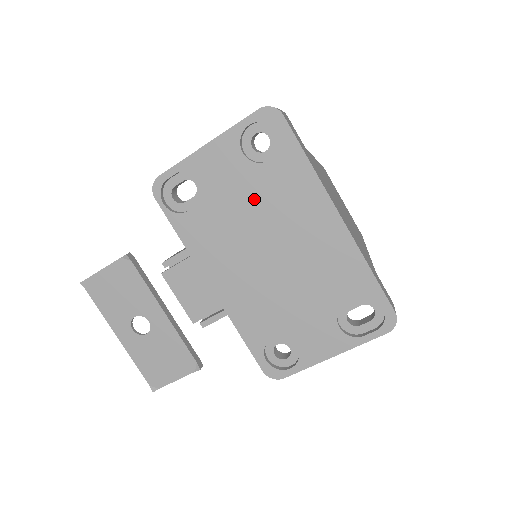
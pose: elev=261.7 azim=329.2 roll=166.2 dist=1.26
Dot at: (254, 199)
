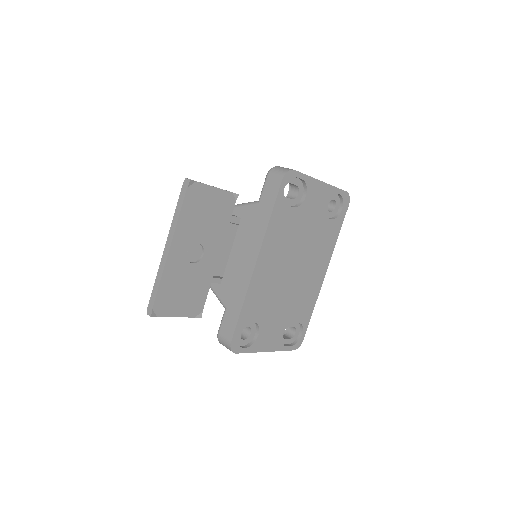
Dot at: (312, 232)
